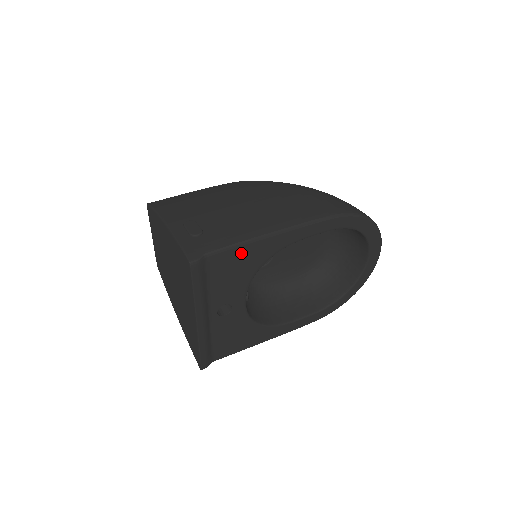
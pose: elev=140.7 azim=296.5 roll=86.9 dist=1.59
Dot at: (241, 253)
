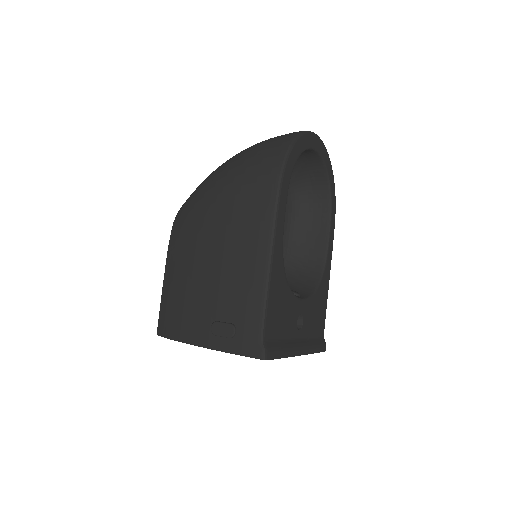
Dot at: (272, 301)
